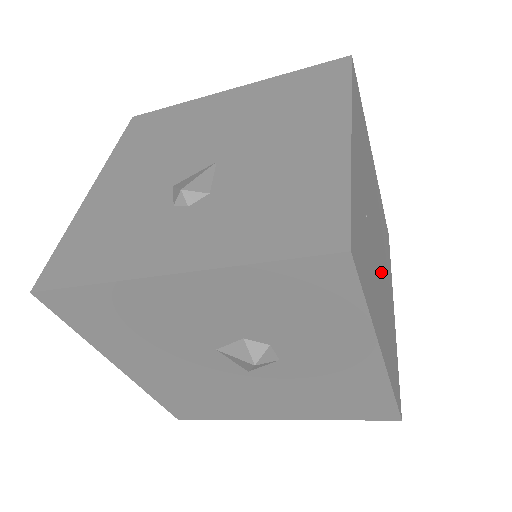
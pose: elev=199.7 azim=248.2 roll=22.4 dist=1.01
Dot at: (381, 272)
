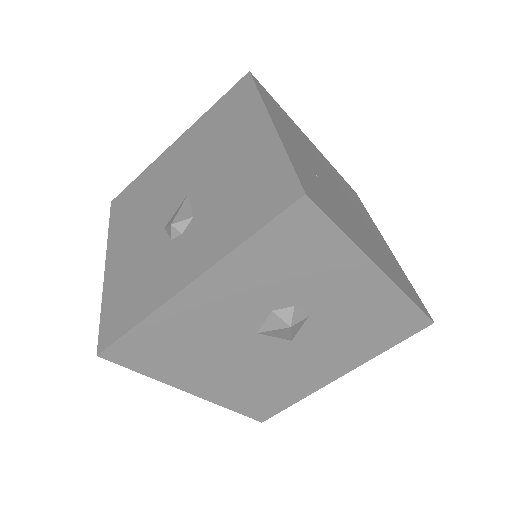
Dot at: (355, 216)
